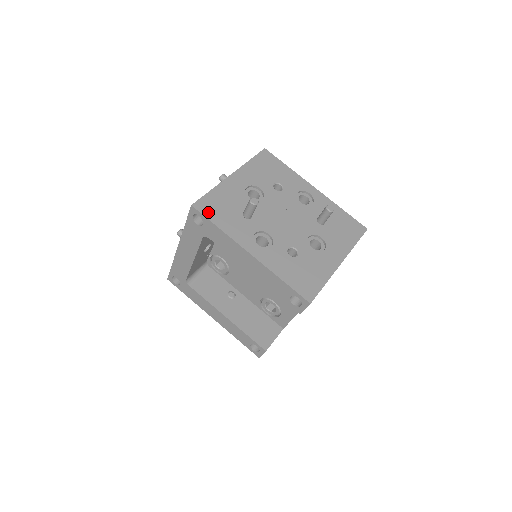
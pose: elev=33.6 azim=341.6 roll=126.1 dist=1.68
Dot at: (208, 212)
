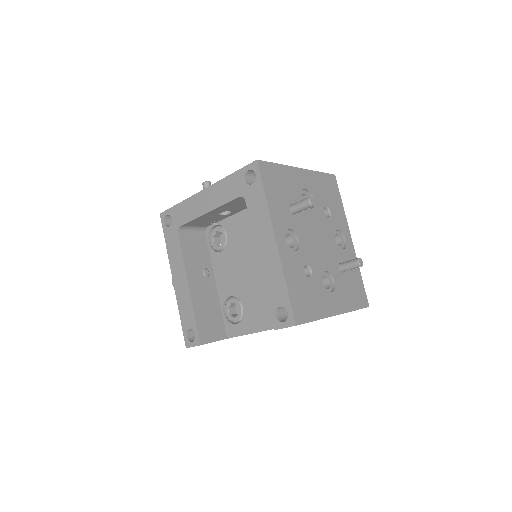
Dot at: (266, 177)
